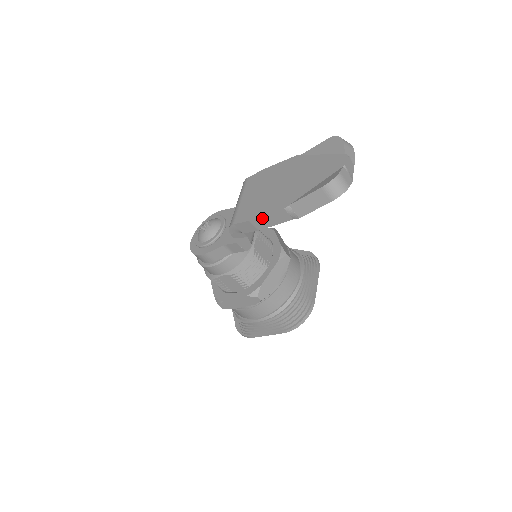
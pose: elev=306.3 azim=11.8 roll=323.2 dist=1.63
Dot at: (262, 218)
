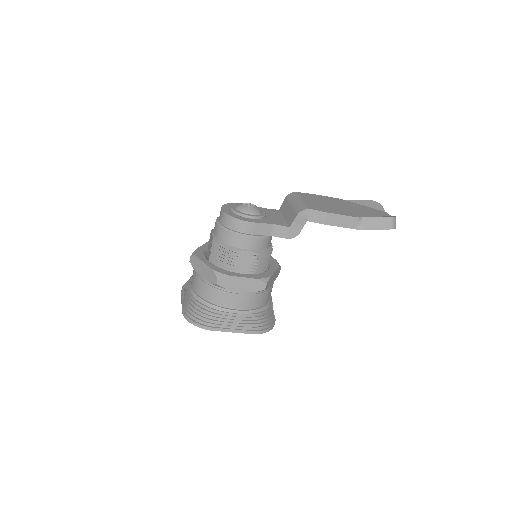
Dot at: (338, 216)
